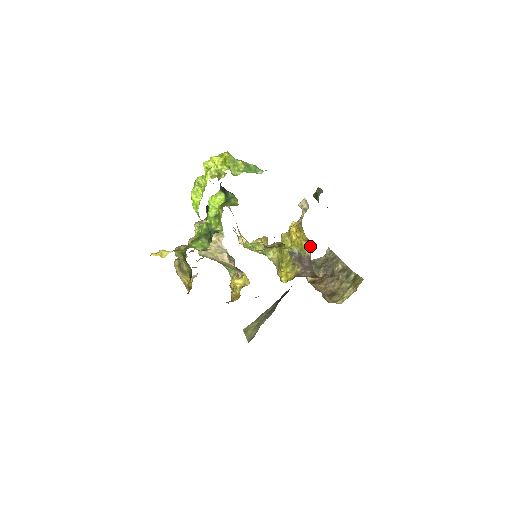
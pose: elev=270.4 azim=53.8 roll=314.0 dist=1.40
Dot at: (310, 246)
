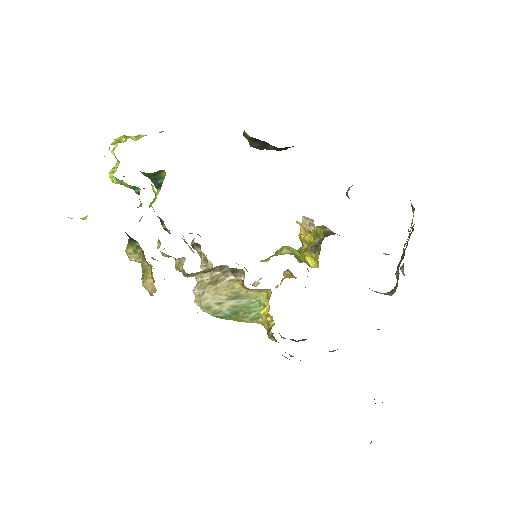
Dot at: occluded
